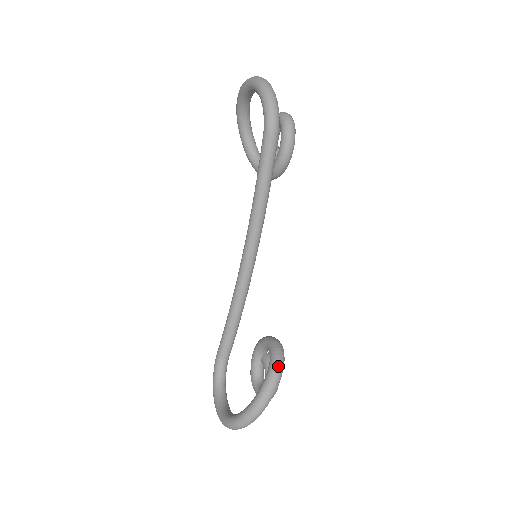
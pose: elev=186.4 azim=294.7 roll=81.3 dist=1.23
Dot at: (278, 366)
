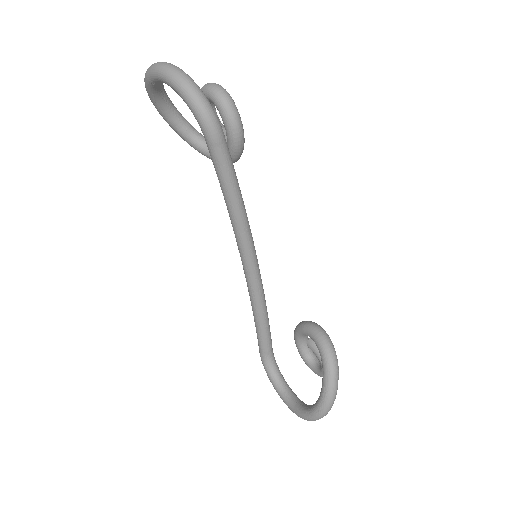
Dot at: (331, 356)
